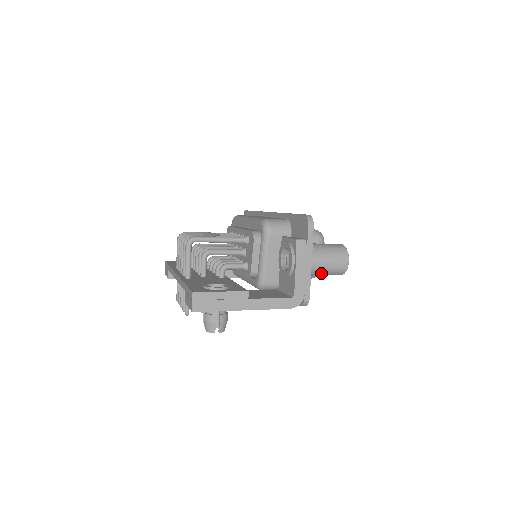
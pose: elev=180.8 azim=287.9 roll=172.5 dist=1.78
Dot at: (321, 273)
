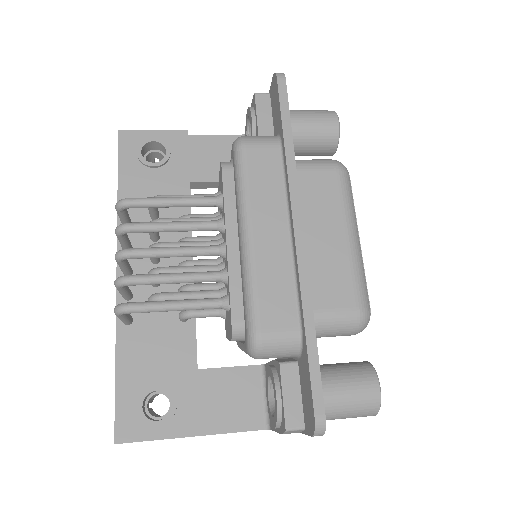
Dot at: occluded
